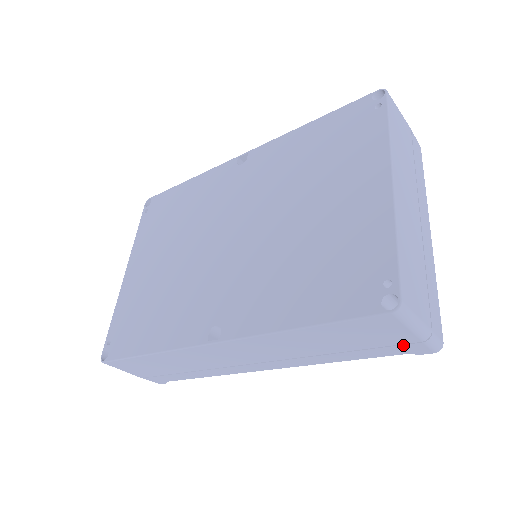
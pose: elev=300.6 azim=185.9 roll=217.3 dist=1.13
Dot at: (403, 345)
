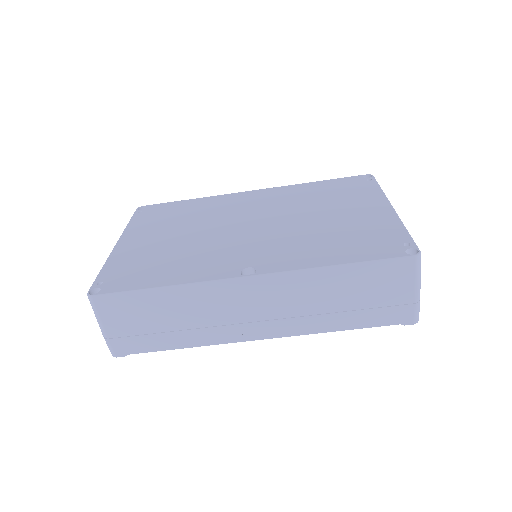
Dot at: (399, 306)
